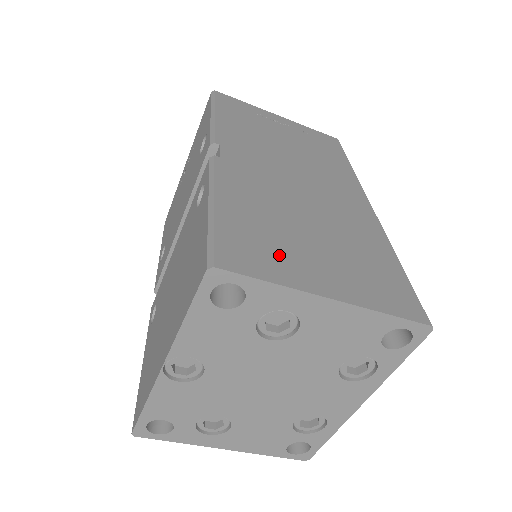
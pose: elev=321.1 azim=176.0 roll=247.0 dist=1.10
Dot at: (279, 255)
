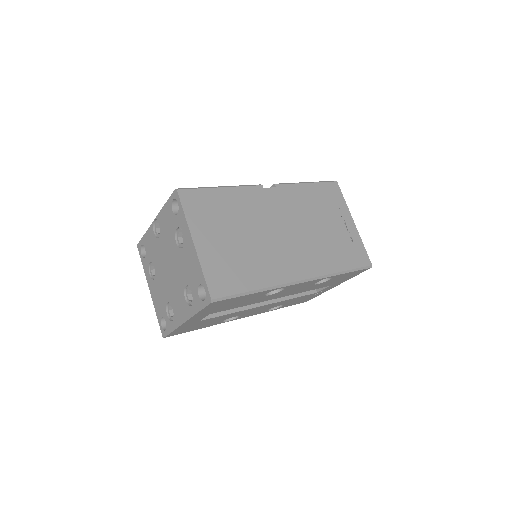
Dot at: (206, 218)
